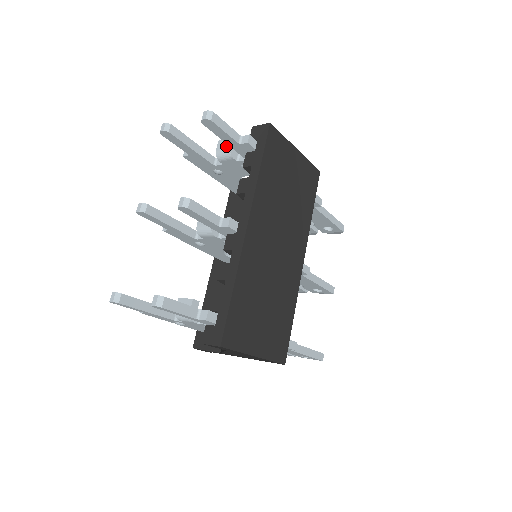
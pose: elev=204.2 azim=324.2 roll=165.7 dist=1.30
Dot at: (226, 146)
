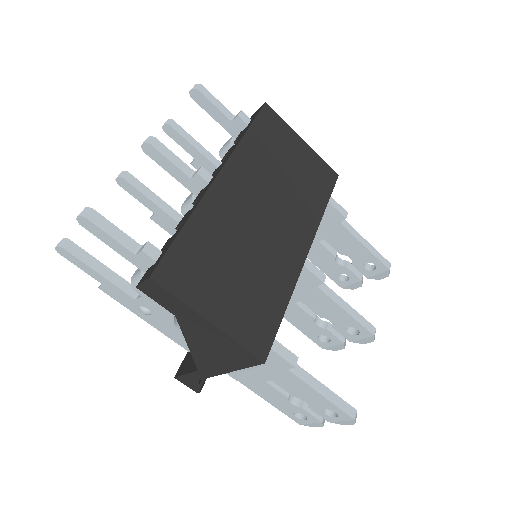
Dot at: (228, 141)
